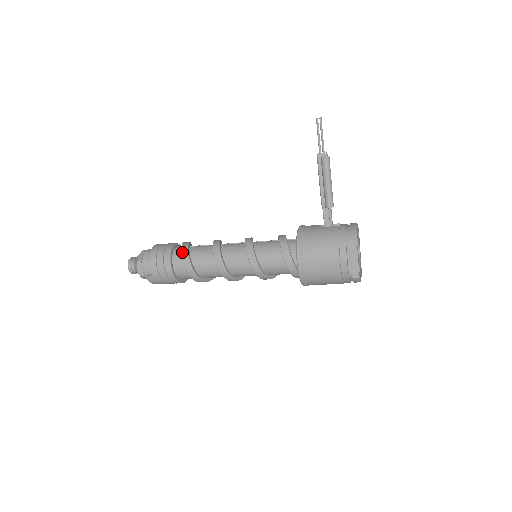
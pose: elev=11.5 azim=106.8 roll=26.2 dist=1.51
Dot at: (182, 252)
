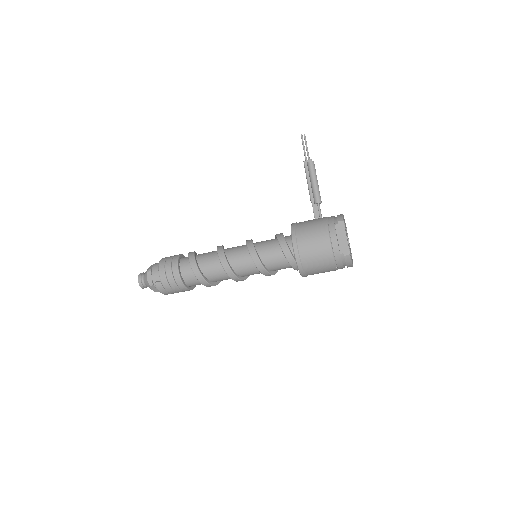
Dot at: (189, 256)
